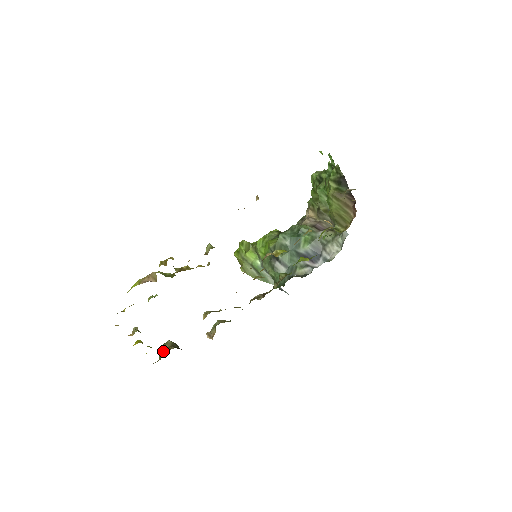
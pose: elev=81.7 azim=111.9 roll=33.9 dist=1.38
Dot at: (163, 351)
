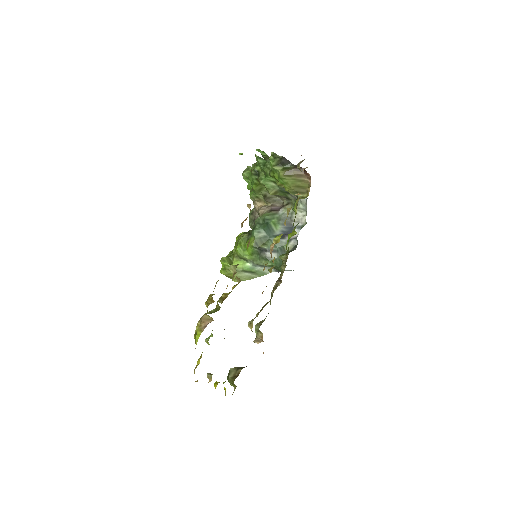
Dot at: (234, 379)
